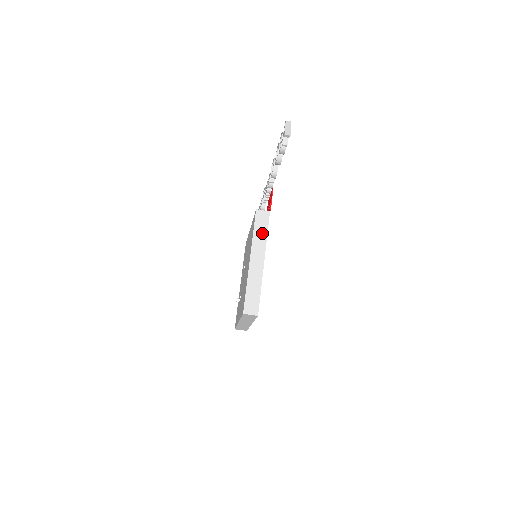
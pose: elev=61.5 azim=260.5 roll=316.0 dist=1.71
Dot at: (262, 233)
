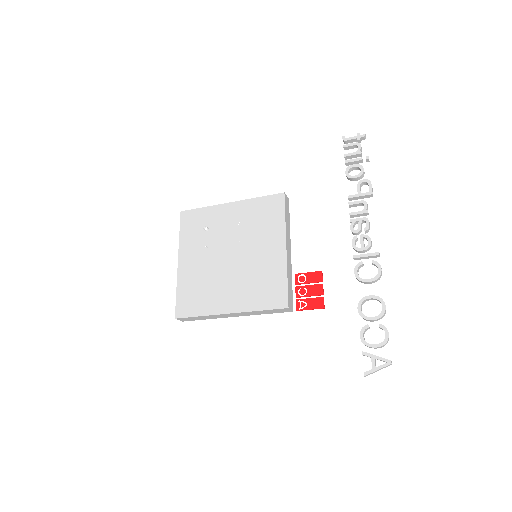
Dot at: (264, 313)
